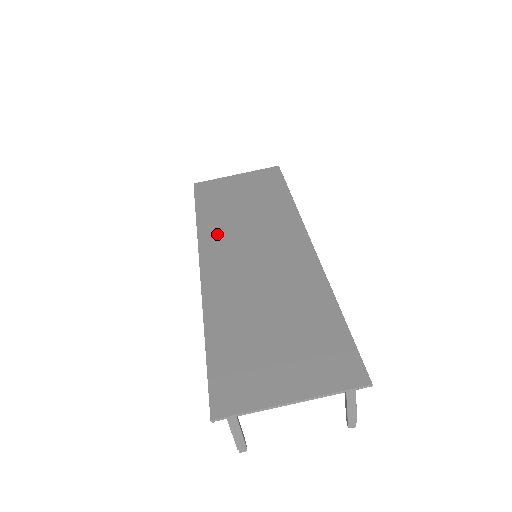
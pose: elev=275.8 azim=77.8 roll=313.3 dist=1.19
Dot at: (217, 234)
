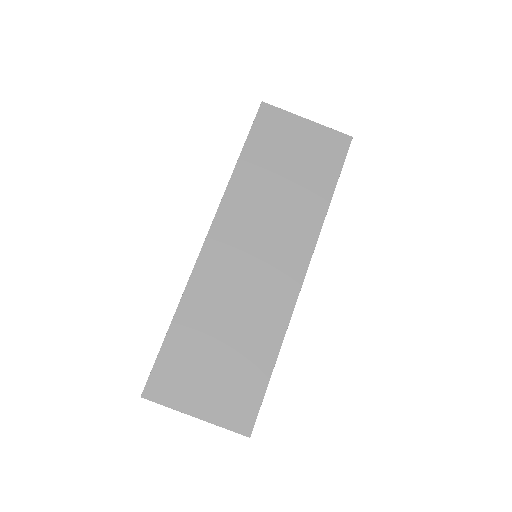
Dot at: (241, 205)
